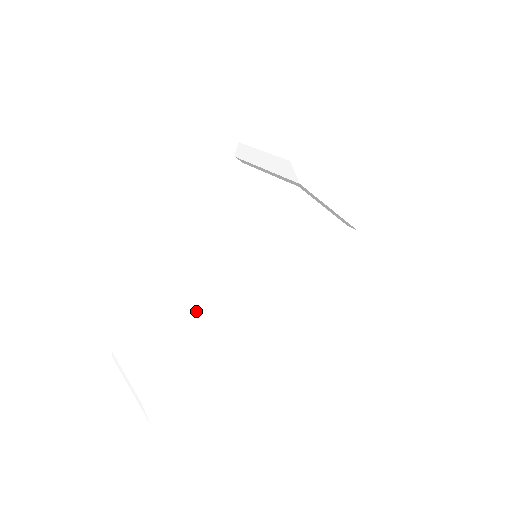
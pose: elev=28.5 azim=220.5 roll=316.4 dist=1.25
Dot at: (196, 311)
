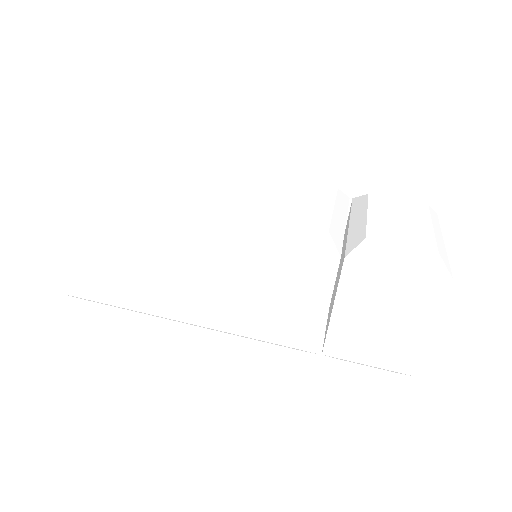
Dot at: (172, 199)
